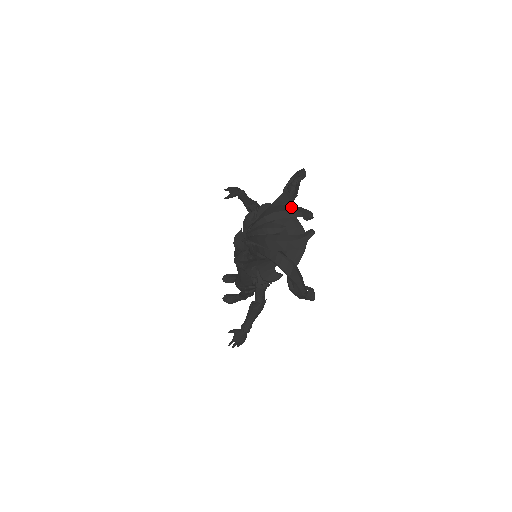
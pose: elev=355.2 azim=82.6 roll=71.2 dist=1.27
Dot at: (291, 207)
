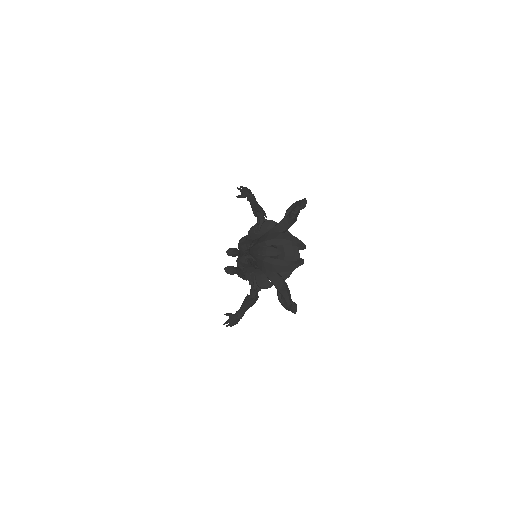
Dot at: (288, 236)
